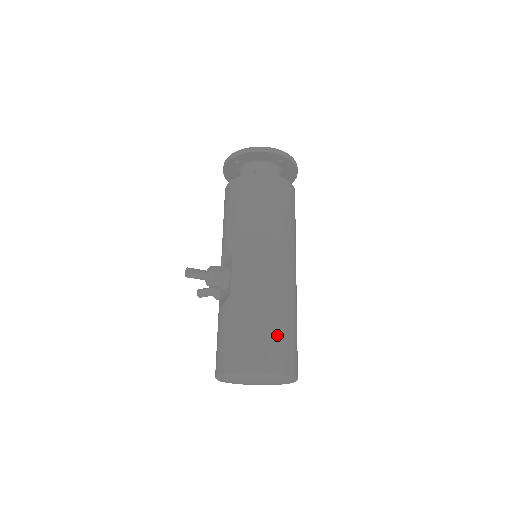
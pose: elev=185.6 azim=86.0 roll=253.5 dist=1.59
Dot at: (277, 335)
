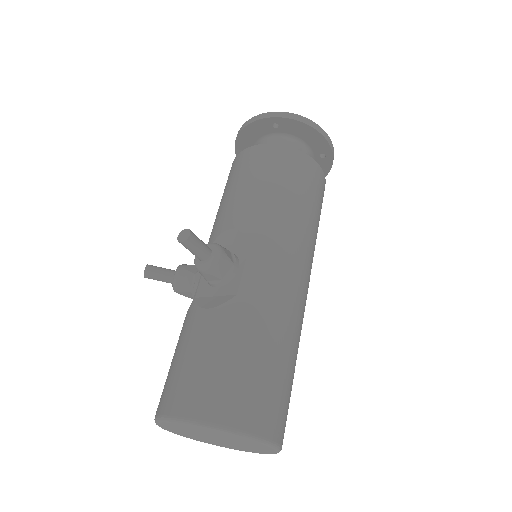
Dot at: (286, 383)
